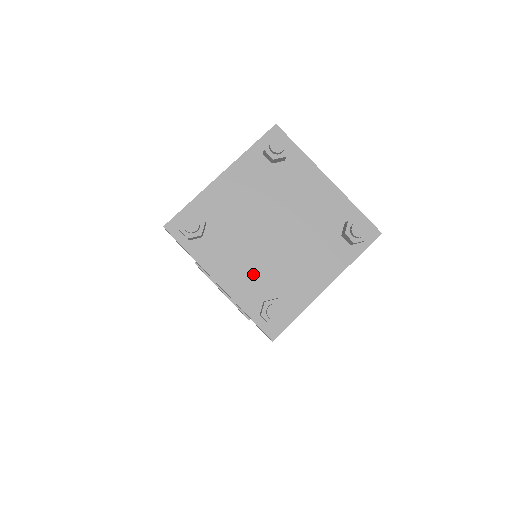
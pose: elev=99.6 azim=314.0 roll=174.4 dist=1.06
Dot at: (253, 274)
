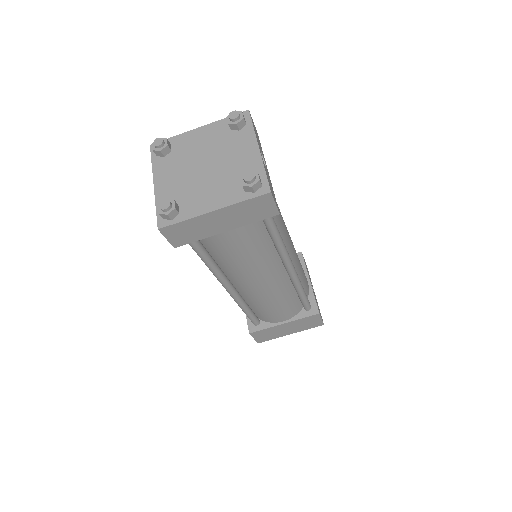
Dot at: (176, 186)
